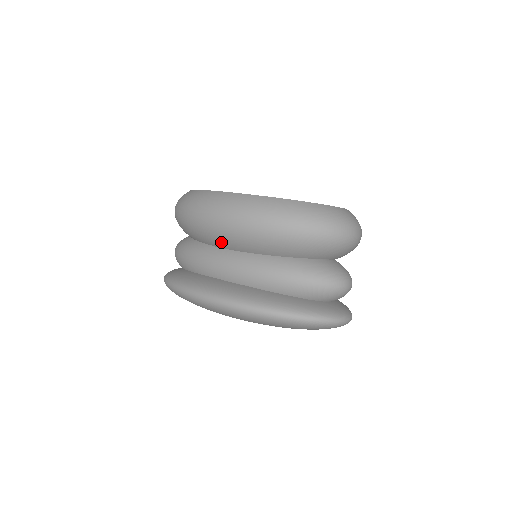
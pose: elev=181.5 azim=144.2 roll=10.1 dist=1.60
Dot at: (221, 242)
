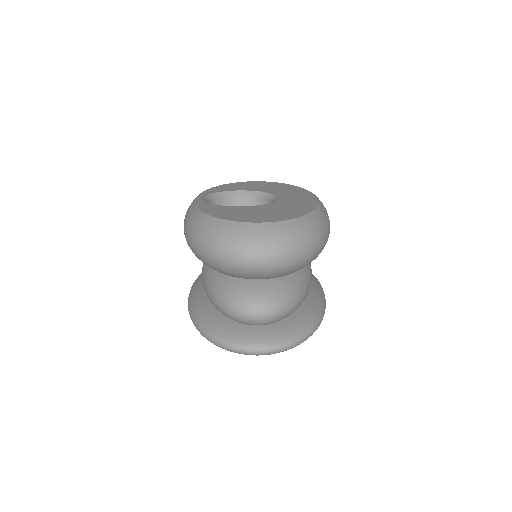
Dot at: occluded
